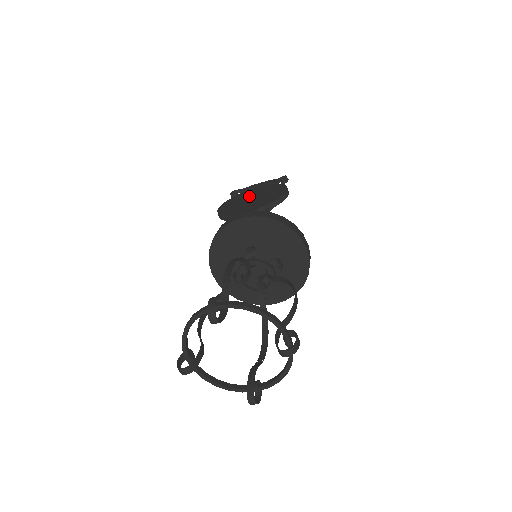
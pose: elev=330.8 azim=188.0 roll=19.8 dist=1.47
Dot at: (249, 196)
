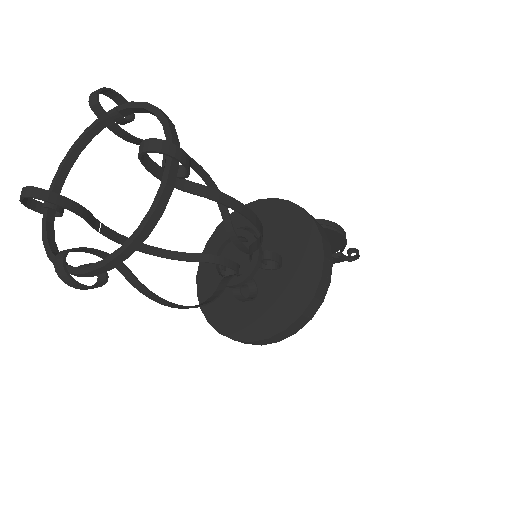
Dot at: occluded
